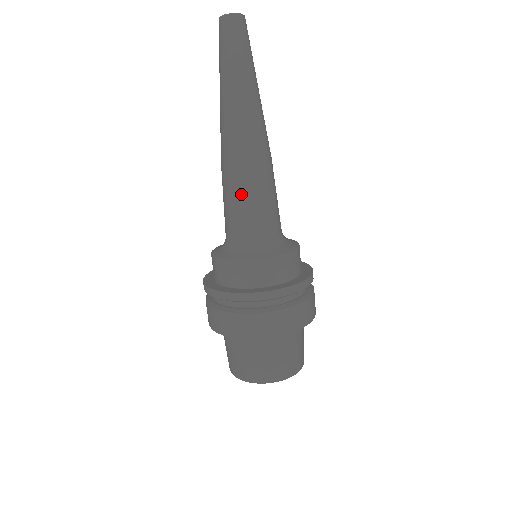
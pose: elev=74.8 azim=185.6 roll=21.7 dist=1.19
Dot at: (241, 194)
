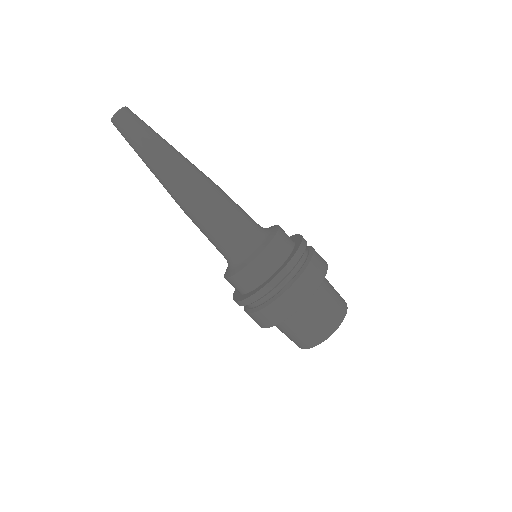
Dot at: (207, 227)
